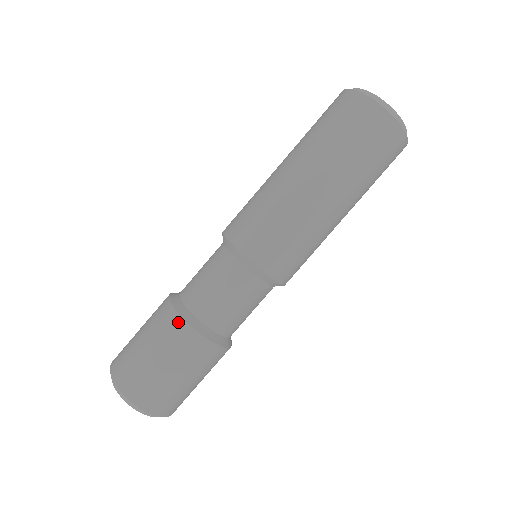
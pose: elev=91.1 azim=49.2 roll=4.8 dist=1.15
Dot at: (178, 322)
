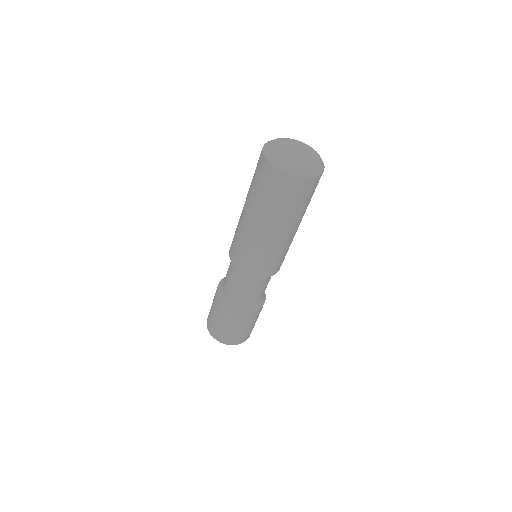
Dot at: (220, 301)
